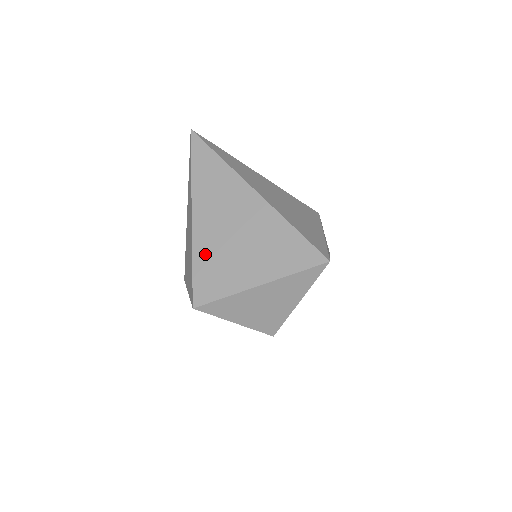
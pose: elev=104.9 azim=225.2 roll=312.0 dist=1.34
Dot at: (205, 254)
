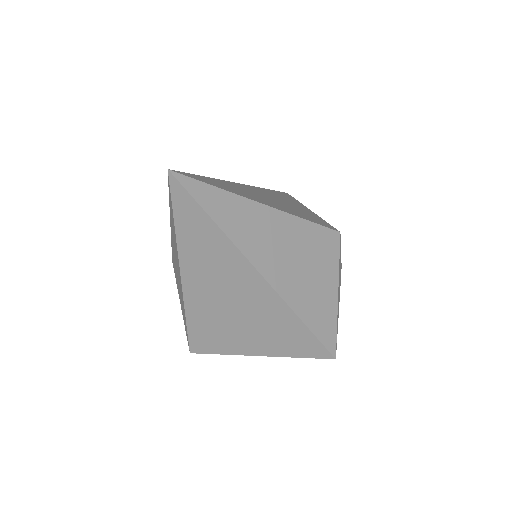
Dot at: (200, 318)
